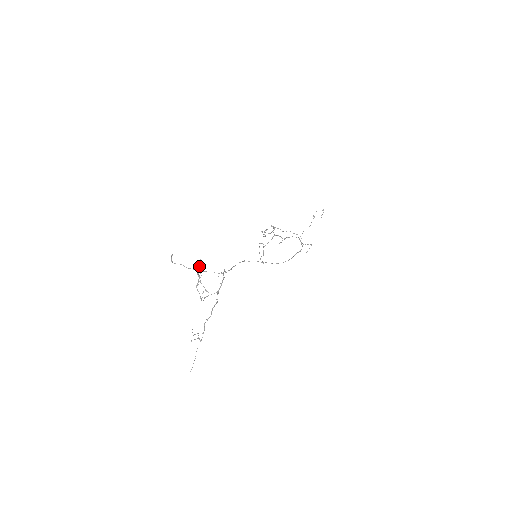
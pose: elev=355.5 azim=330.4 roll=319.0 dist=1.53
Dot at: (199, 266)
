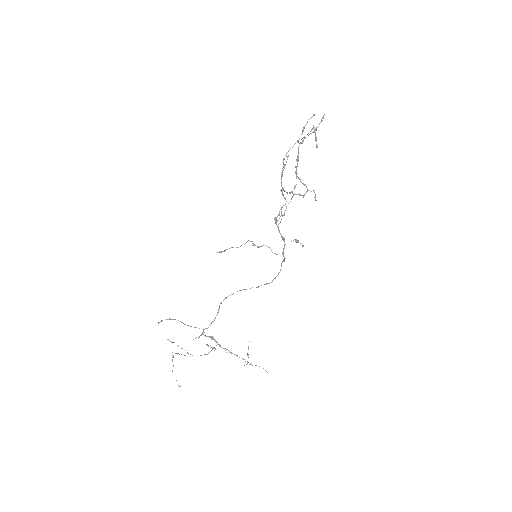
Dot at: (173, 342)
